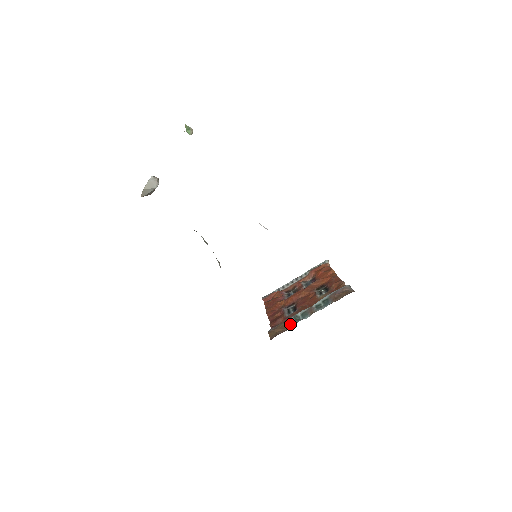
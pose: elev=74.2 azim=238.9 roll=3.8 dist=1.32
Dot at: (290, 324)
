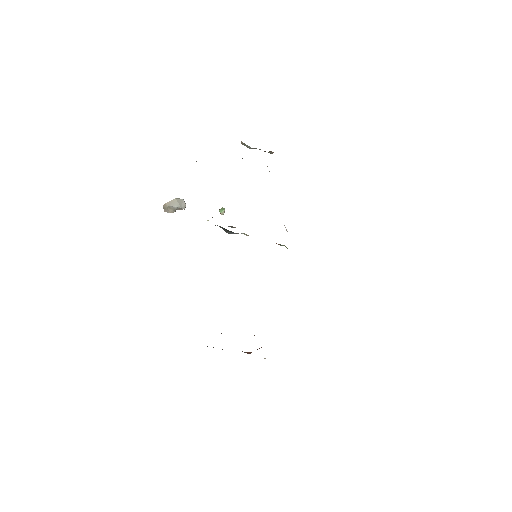
Dot at: occluded
